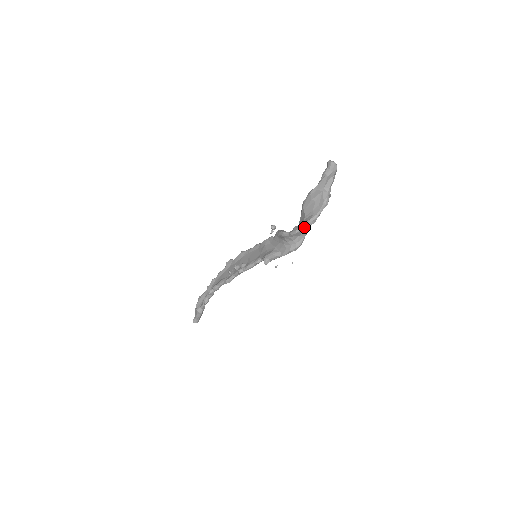
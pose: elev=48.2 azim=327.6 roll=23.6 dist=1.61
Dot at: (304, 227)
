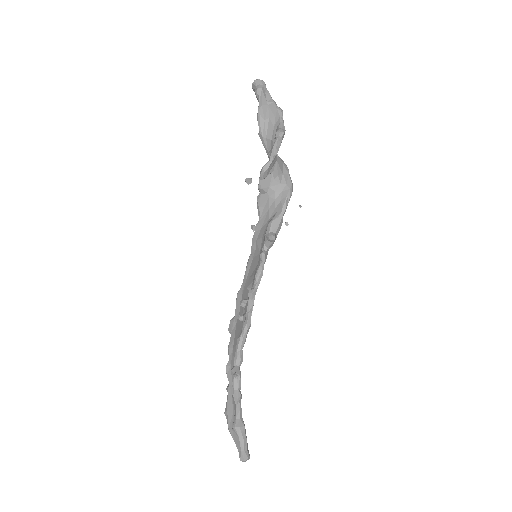
Dot at: (279, 137)
